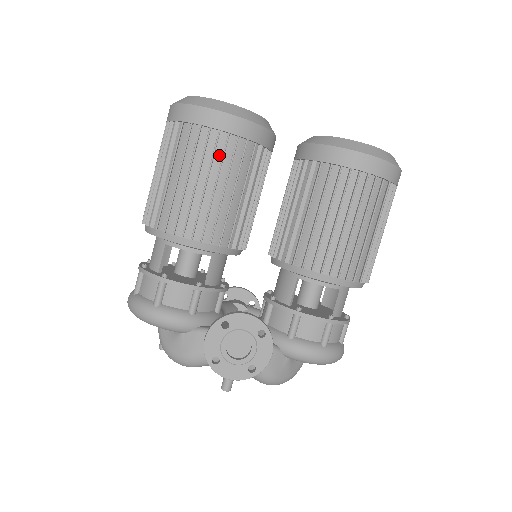
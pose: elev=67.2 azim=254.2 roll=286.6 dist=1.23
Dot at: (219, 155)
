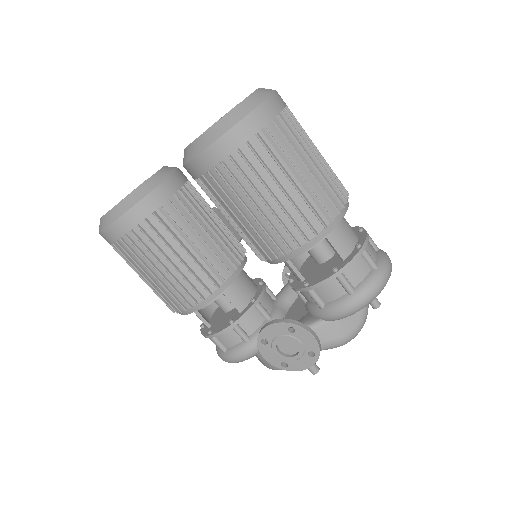
Dot at: (143, 247)
